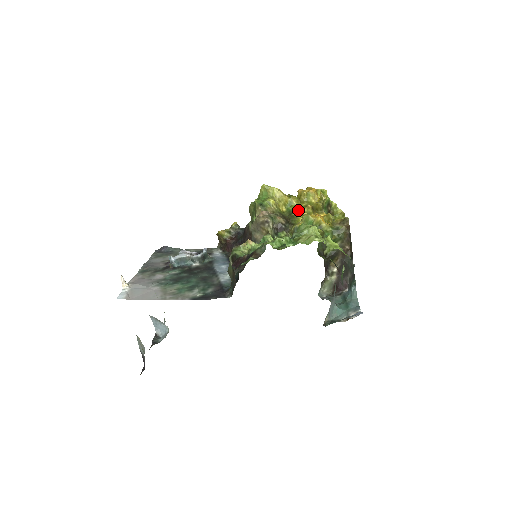
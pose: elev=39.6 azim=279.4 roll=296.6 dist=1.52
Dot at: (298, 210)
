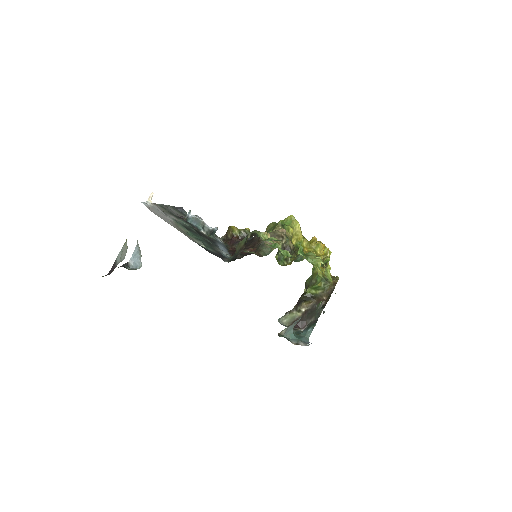
Dot at: (304, 250)
